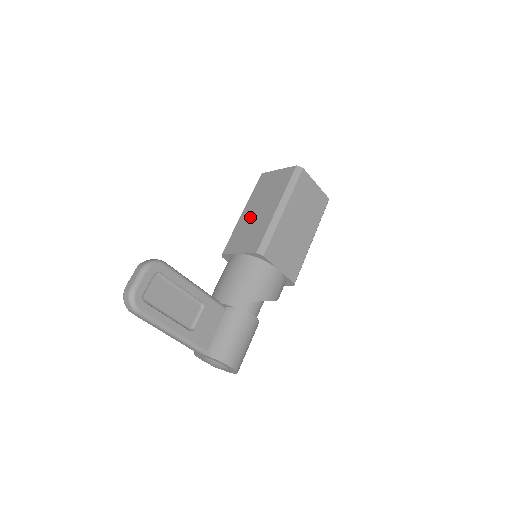
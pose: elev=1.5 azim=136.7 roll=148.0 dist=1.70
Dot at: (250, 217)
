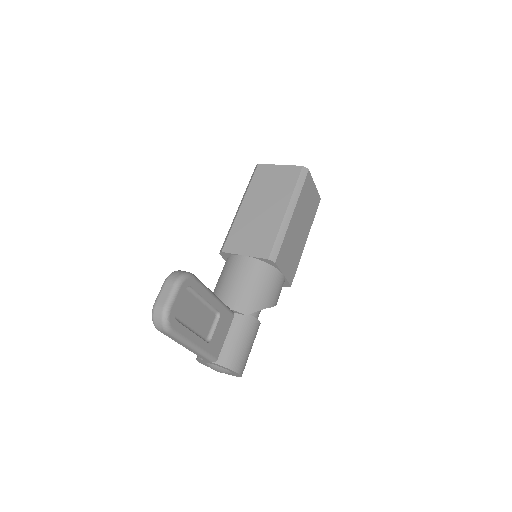
Dot at: (252, 214)
